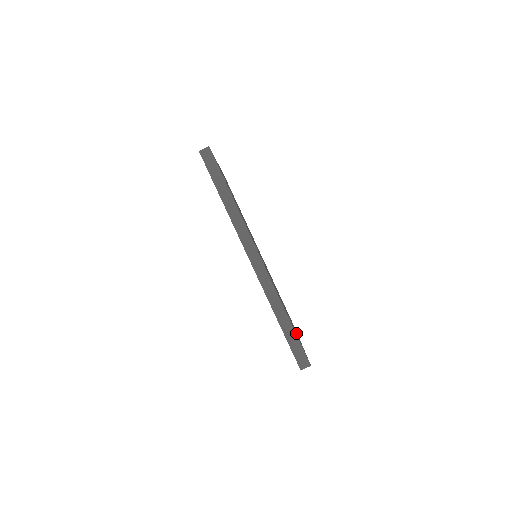
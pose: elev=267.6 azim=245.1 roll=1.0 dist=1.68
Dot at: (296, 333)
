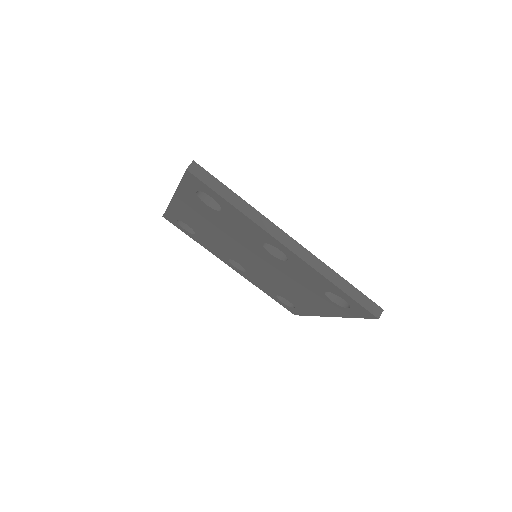
Dot at: occluded
